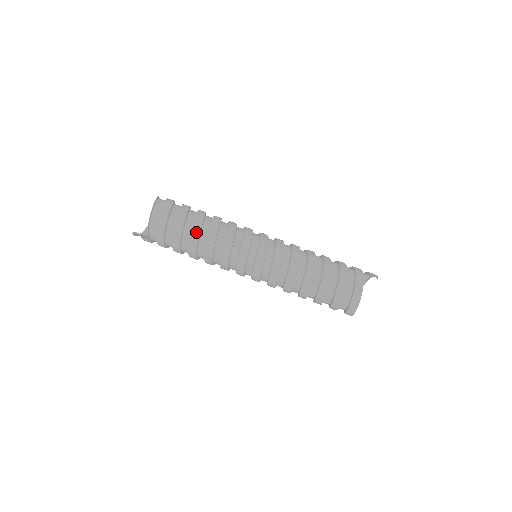
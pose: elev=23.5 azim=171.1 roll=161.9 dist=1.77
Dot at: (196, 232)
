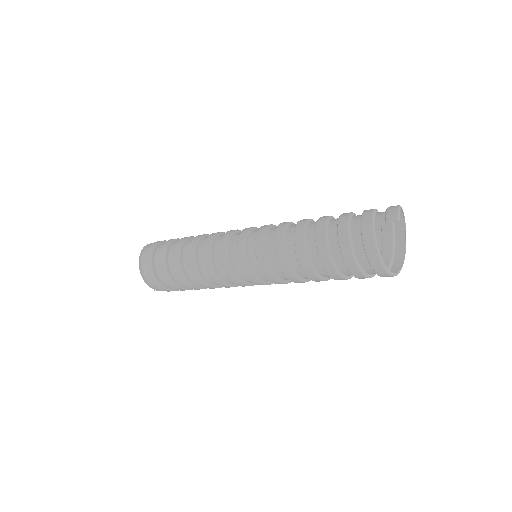
Dot at: (183, 279)
